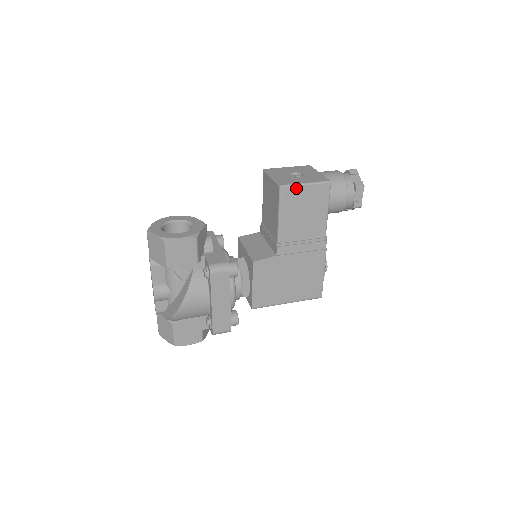
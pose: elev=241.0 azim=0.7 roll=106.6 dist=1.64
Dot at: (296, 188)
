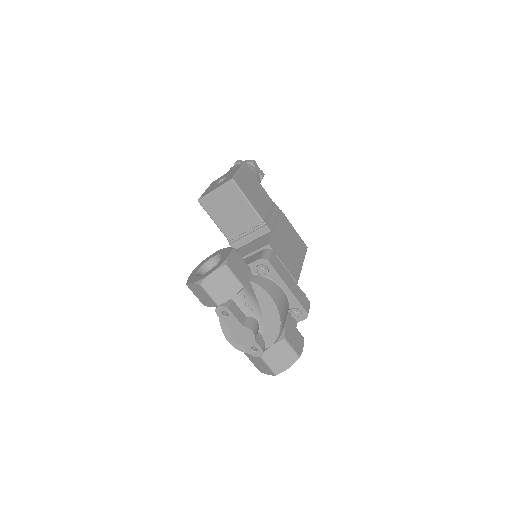
Dot at: (238, 176)
